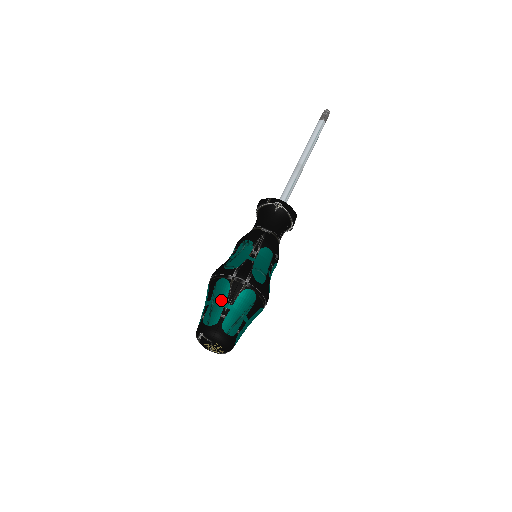
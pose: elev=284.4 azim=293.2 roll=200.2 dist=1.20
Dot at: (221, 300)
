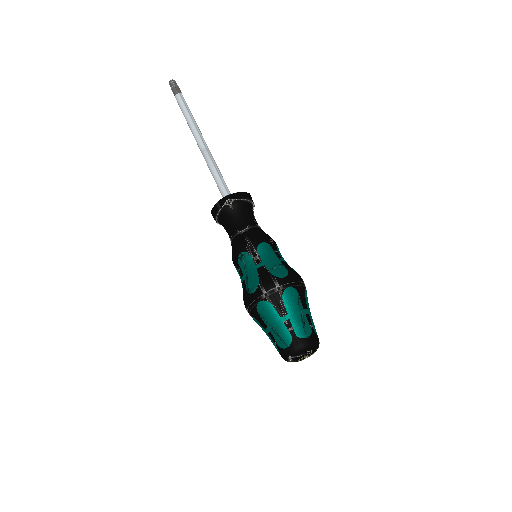
Dot at: (276, 319)
